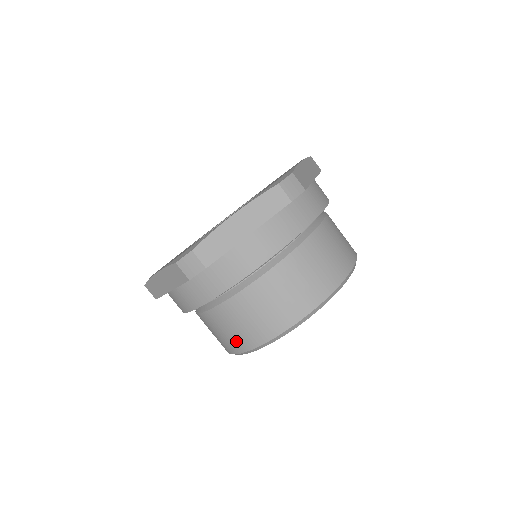
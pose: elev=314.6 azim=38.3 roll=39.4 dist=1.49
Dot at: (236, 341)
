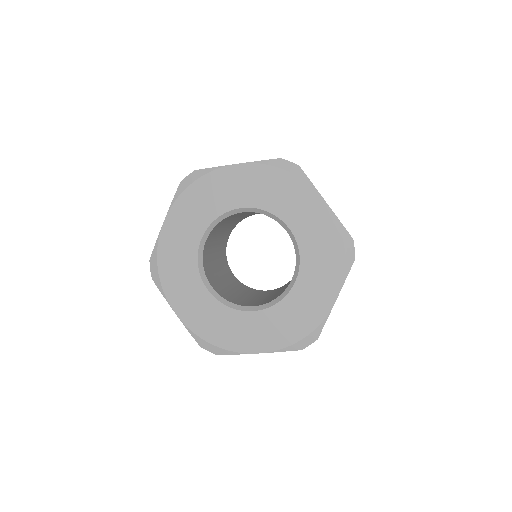
Dot at: occluded
